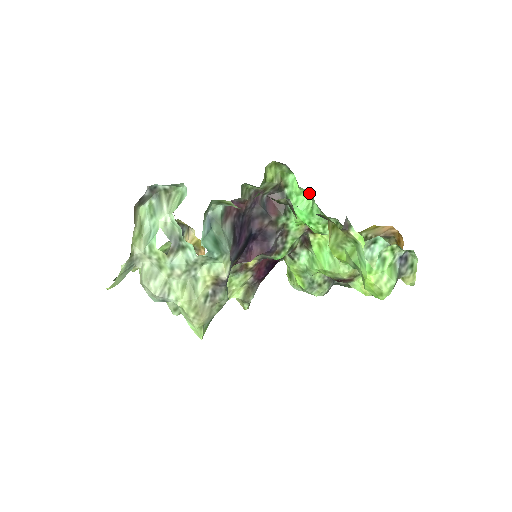
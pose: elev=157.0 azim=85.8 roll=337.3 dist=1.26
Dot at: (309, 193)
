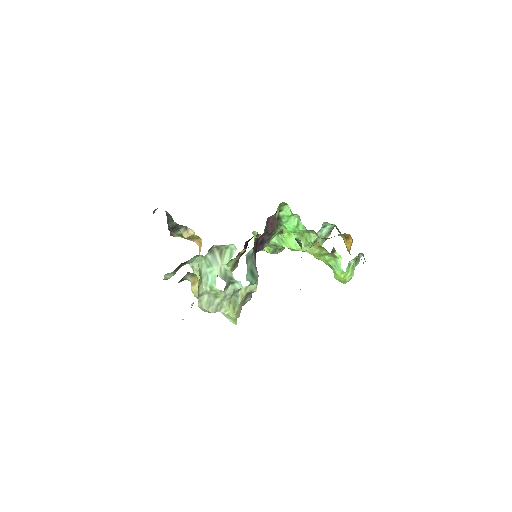
Dot at: (296, 214)
